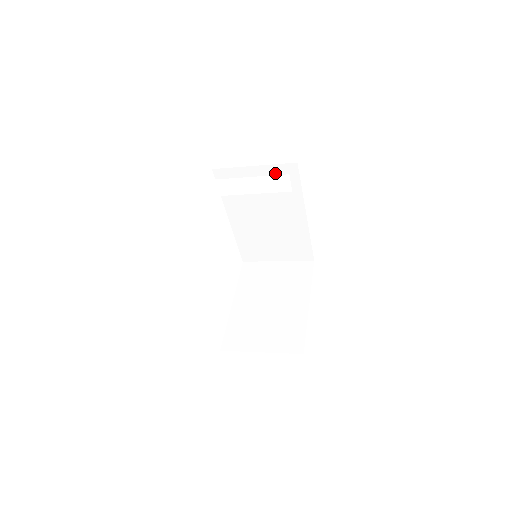
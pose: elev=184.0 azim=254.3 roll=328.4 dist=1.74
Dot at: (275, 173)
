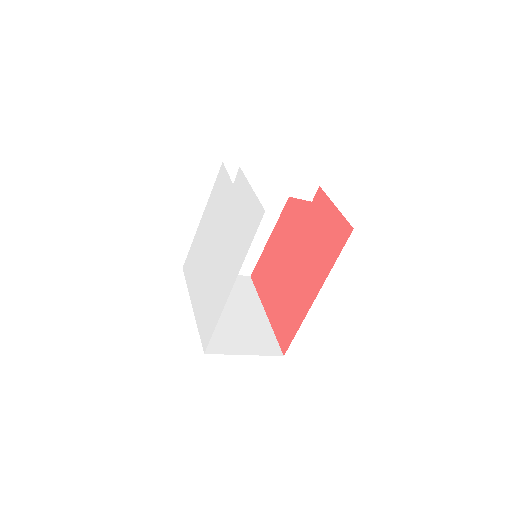
Dot at: occluded
